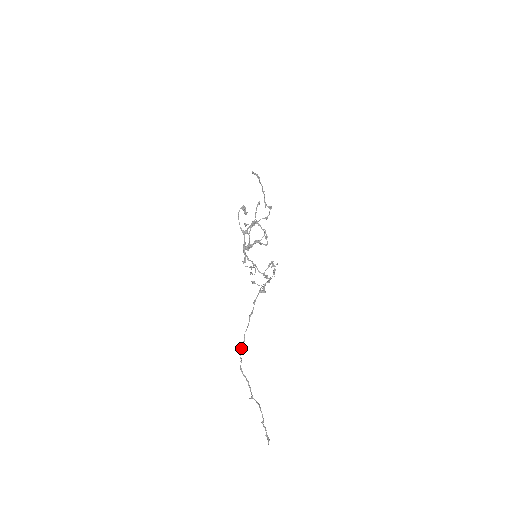
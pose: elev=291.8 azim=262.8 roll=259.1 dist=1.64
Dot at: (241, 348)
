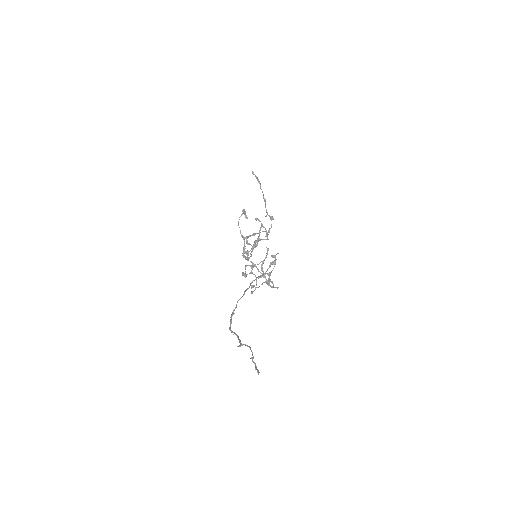
Dot at: (232, 312)
